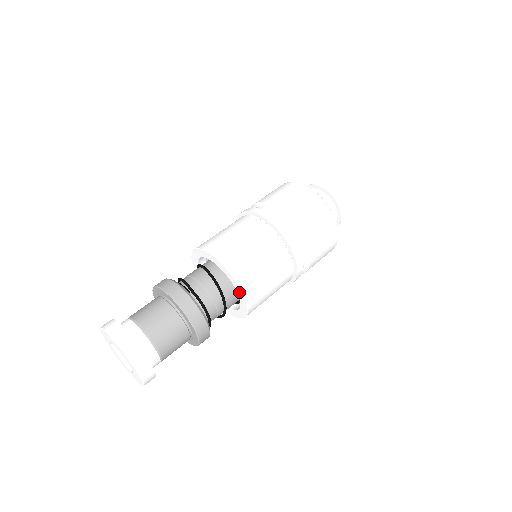
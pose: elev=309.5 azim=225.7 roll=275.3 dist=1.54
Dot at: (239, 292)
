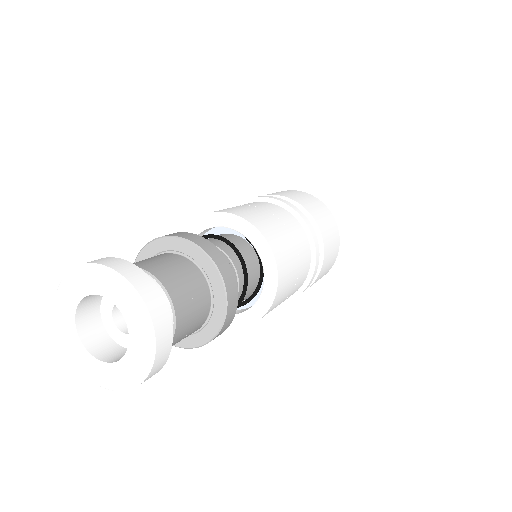
Dot at: (253, 236)
